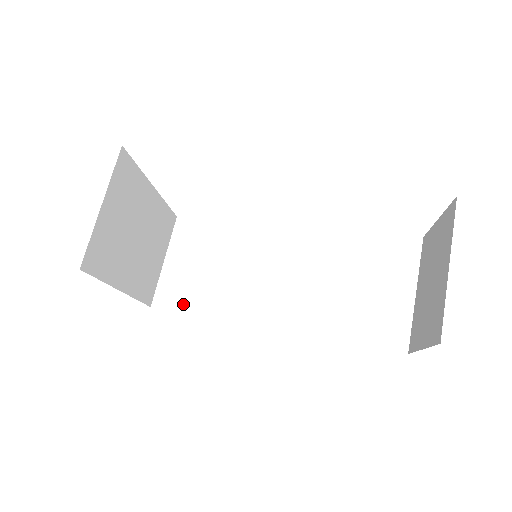
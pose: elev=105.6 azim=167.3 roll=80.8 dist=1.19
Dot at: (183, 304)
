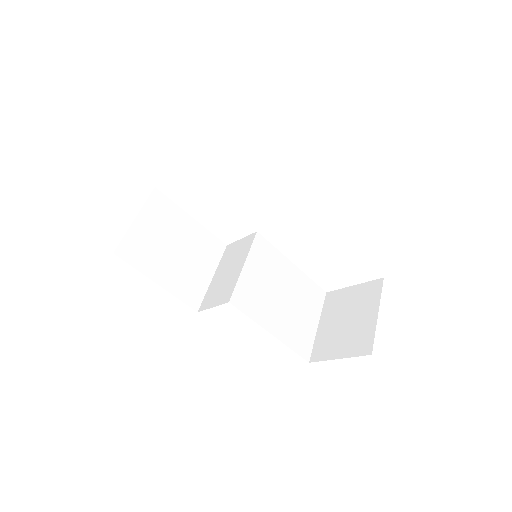
Dot at: (143, 264)
